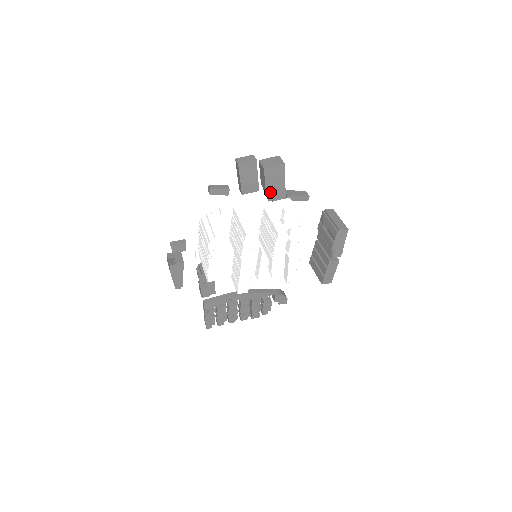
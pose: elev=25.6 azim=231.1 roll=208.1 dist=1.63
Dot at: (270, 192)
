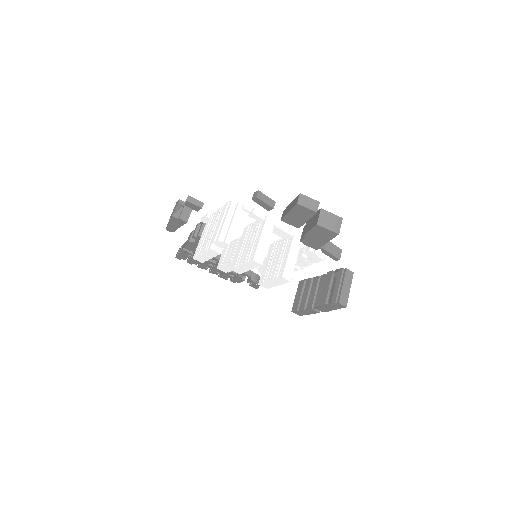
Dot at: (307, 238)
